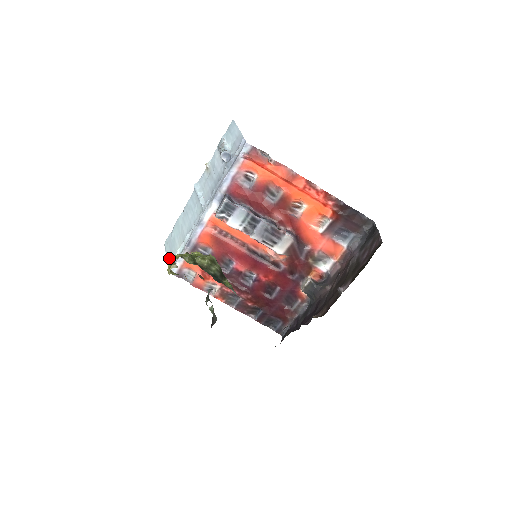
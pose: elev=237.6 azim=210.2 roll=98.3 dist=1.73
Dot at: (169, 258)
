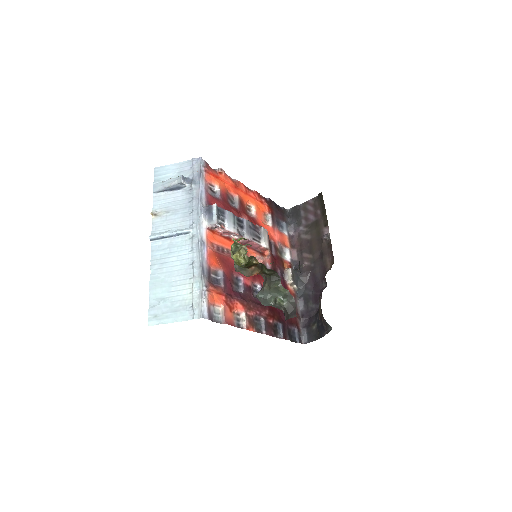
Dot at: (180, 316)
